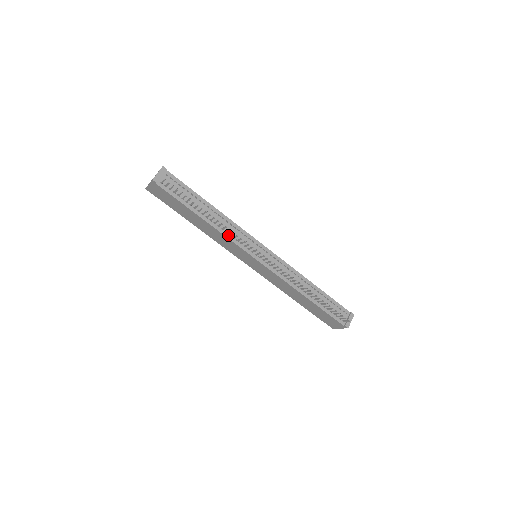
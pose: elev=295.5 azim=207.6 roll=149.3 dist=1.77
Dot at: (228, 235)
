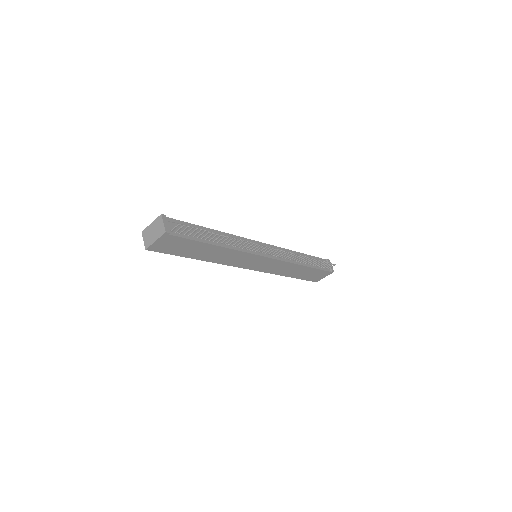
Dot at: (239, 249)
